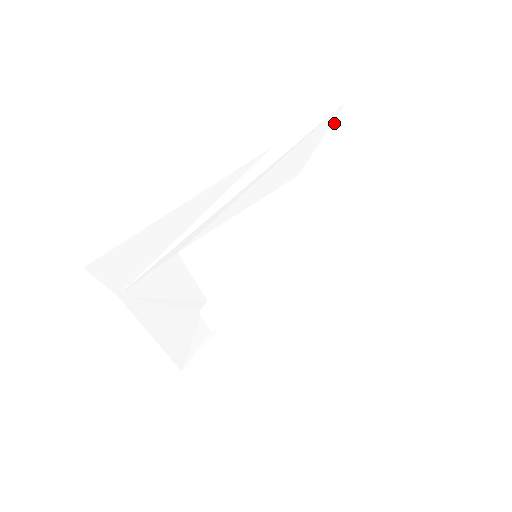
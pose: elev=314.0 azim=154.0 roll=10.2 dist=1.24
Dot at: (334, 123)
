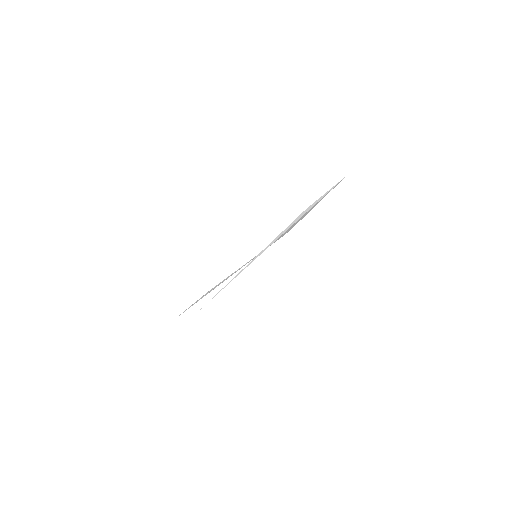
Dot at: occluded
